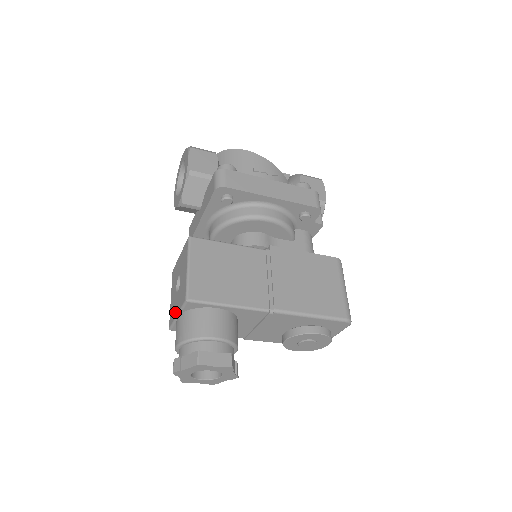
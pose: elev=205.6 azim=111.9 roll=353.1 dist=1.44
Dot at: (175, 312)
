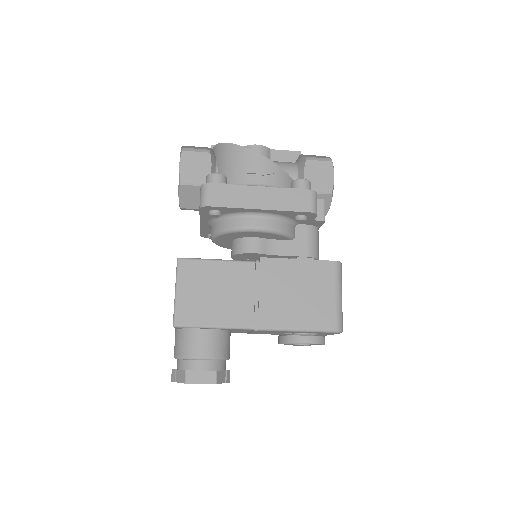
Dot at: occluded
